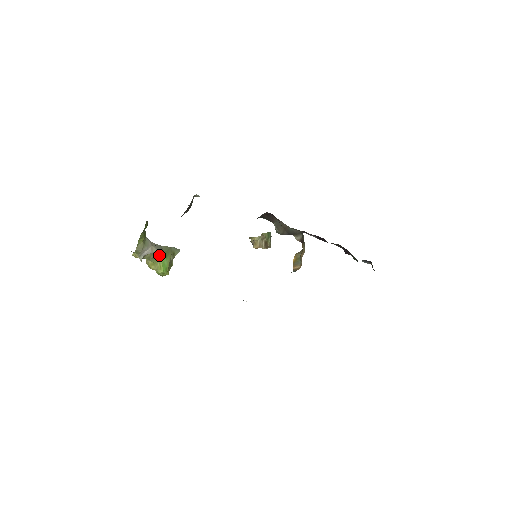
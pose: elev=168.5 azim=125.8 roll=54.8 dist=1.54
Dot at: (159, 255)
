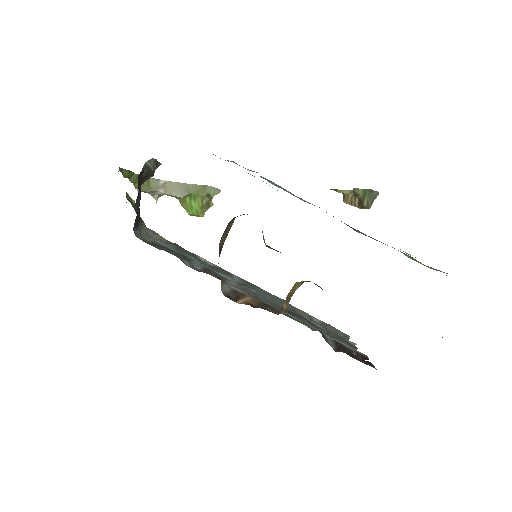
Dot at: (183, 196)
